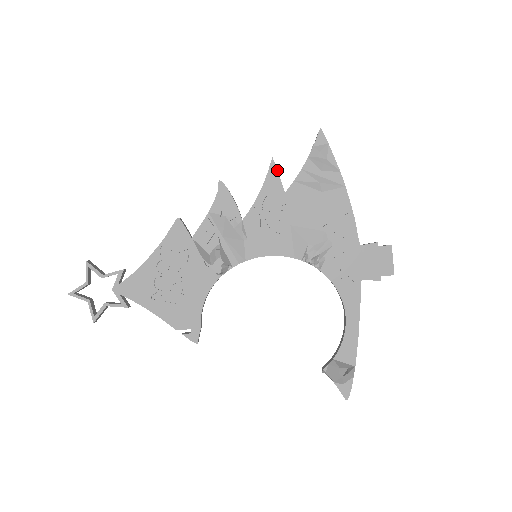
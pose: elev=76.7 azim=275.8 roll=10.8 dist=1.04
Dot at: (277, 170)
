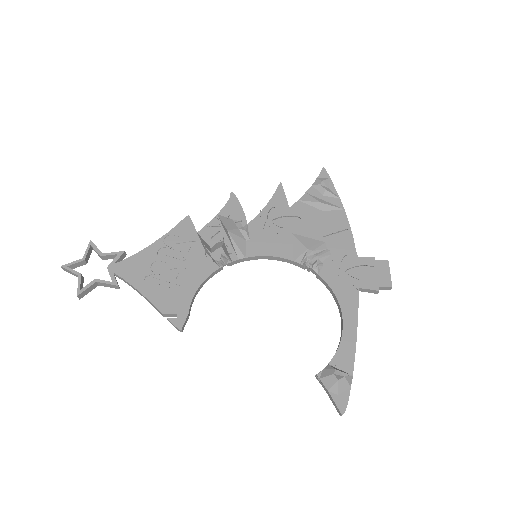
Dot at: occluded
